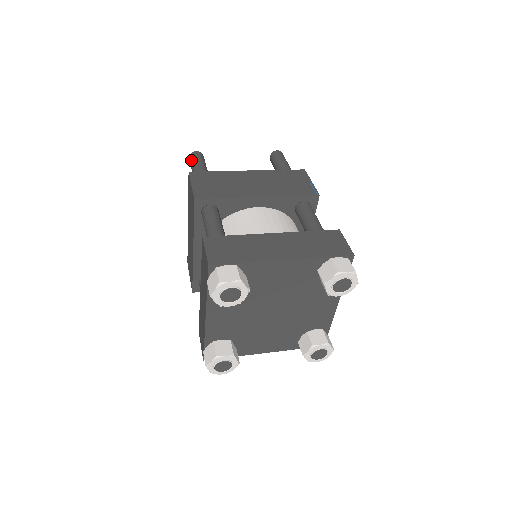
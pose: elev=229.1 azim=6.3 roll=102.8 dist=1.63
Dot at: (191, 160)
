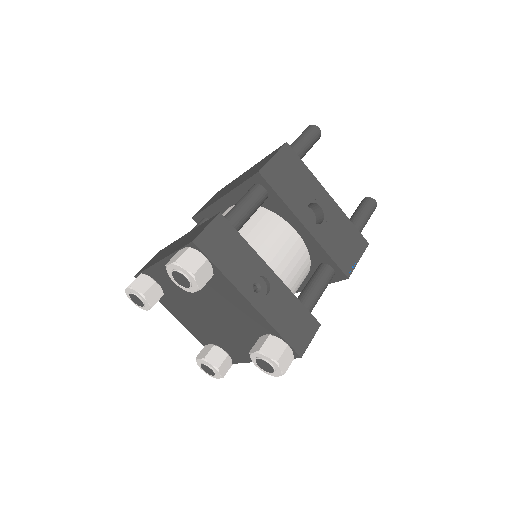
Dot at: occluded
